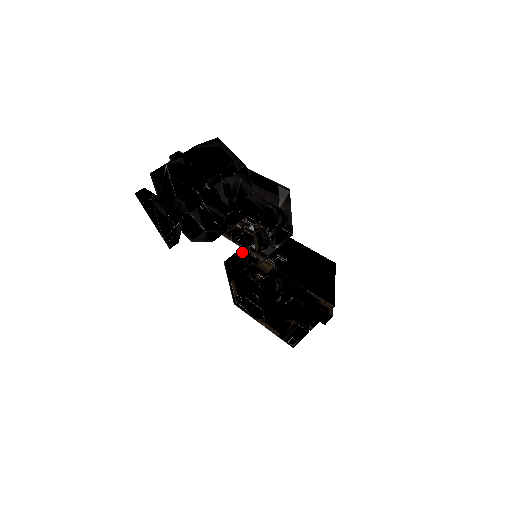
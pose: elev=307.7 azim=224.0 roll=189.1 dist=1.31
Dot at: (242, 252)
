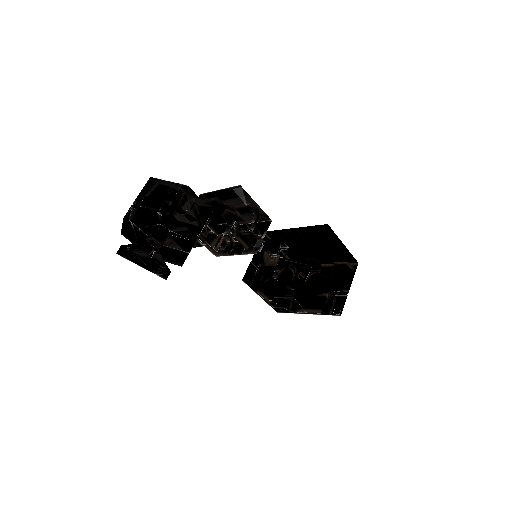
Dot at: (254, 264)
